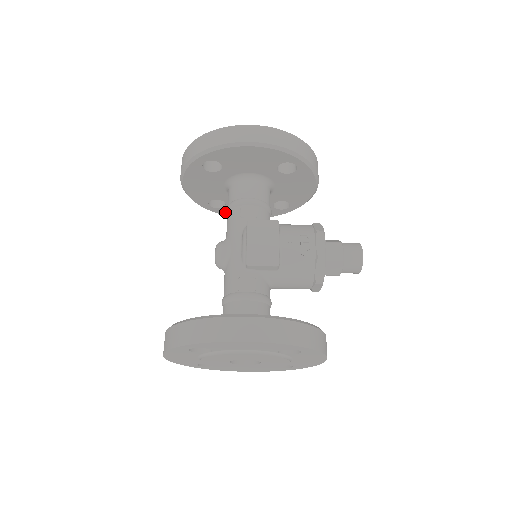
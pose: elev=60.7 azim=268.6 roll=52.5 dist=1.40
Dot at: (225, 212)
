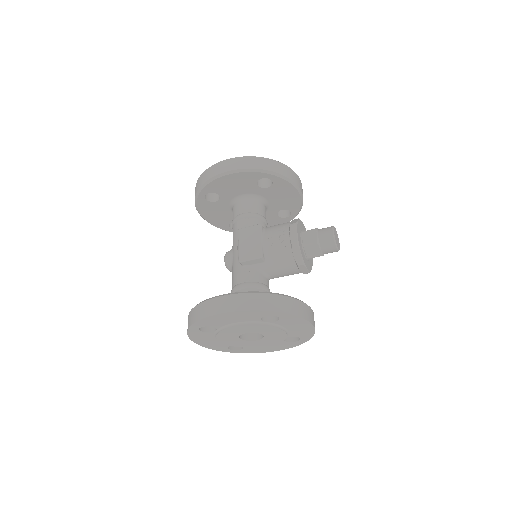
Dot at: occluded
